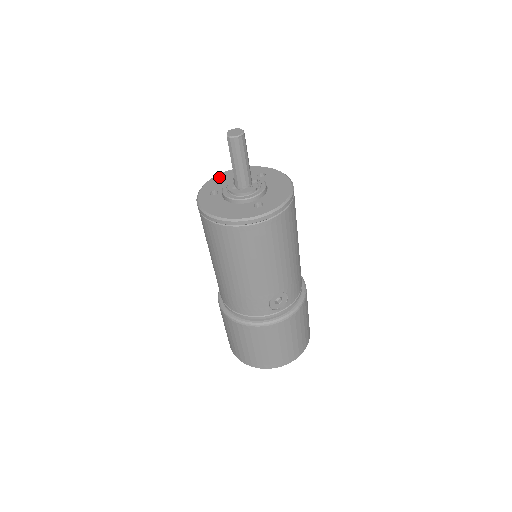
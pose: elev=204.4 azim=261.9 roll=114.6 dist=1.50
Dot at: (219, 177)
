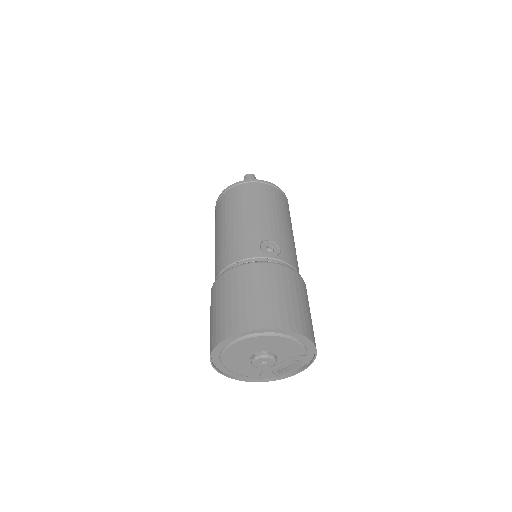
Dot at: occluded
